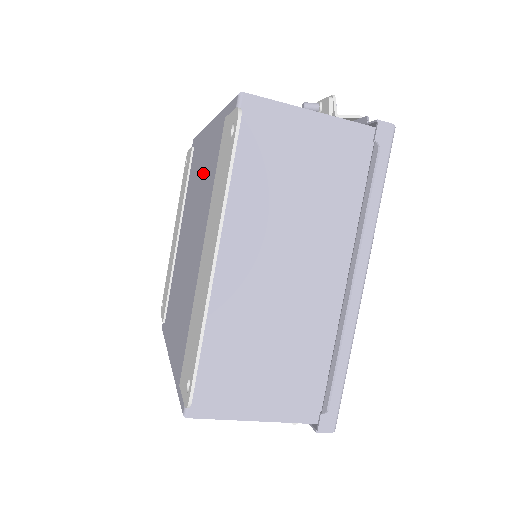
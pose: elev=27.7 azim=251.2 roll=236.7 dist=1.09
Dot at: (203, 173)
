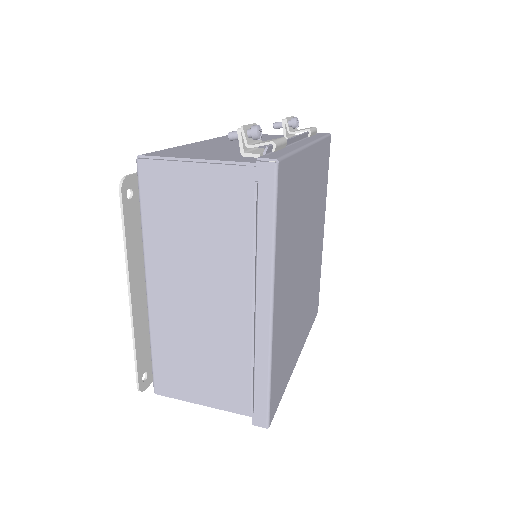
Dot at: occluded
